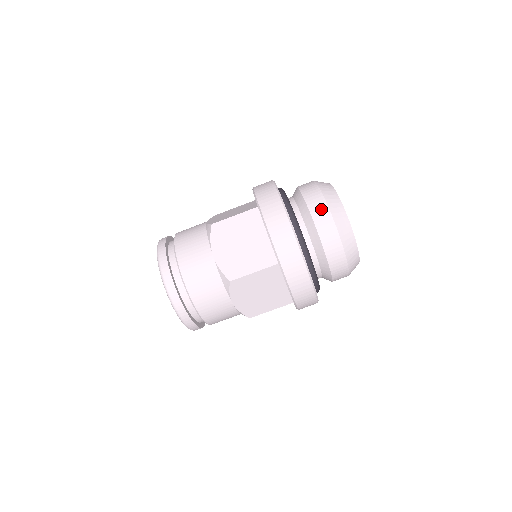
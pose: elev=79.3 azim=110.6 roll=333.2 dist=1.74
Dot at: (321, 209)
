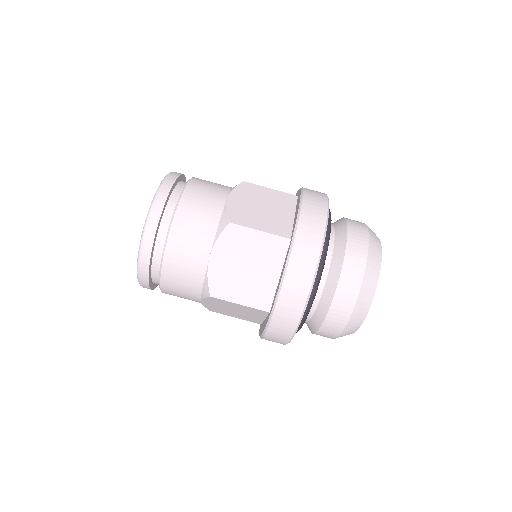
Dot at: (351, 289)
